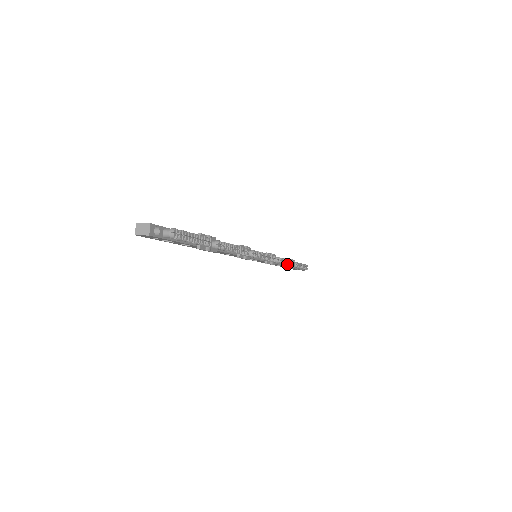
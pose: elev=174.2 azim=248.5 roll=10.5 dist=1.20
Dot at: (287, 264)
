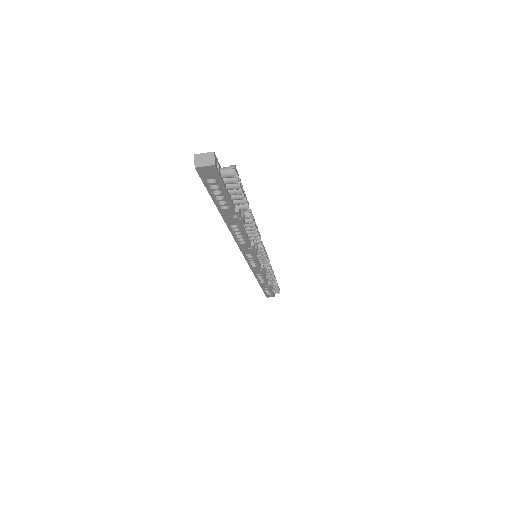
Dot at: (273, 276)
